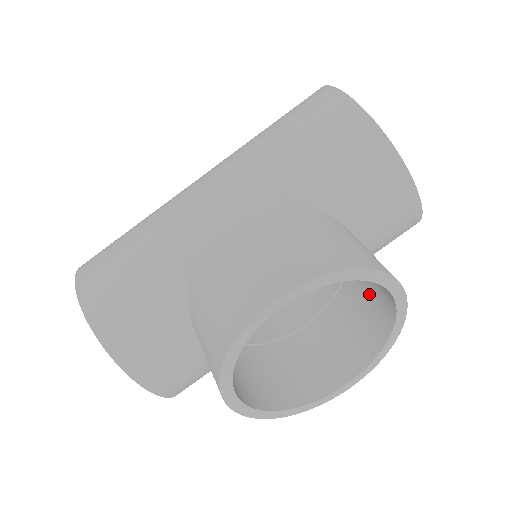
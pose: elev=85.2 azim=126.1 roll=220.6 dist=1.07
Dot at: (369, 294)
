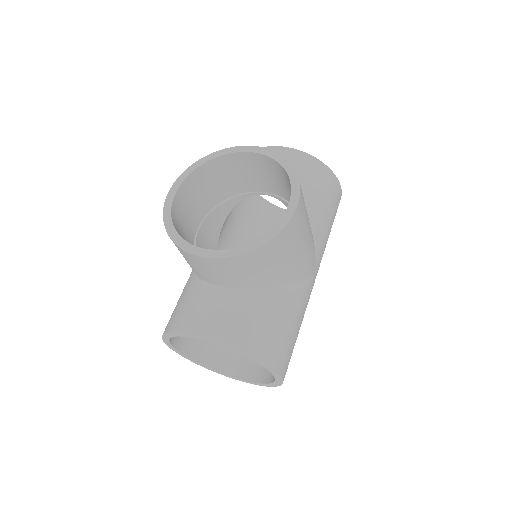
Dot at: (279, 180)
